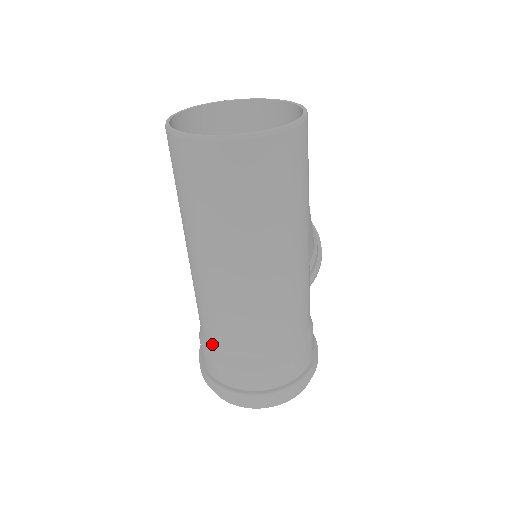
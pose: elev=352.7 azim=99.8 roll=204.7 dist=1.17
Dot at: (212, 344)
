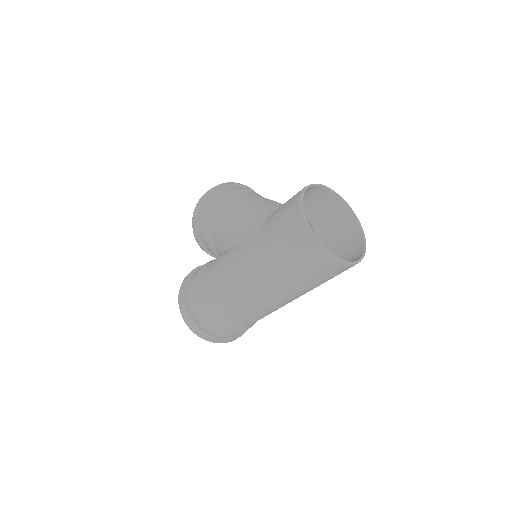
Dot at: (219, 313)
